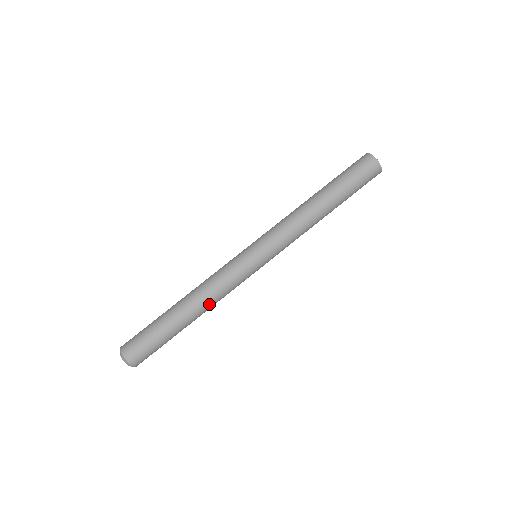
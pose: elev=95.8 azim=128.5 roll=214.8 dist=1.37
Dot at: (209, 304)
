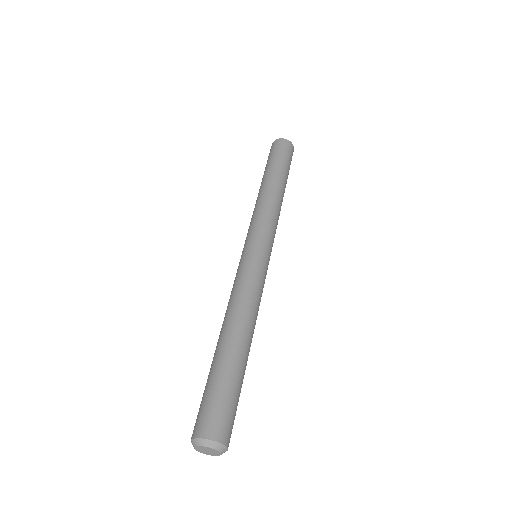
Dot at: (255, 323)
